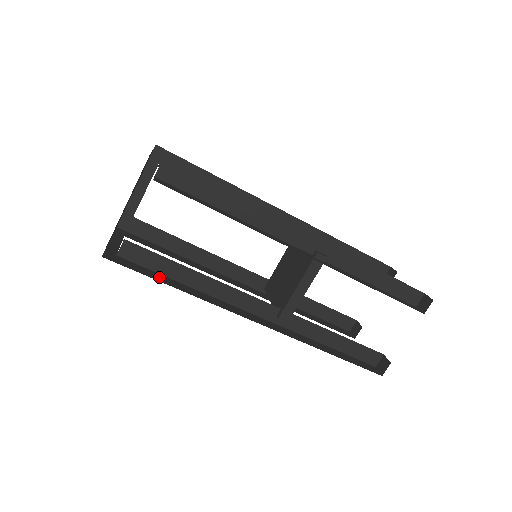
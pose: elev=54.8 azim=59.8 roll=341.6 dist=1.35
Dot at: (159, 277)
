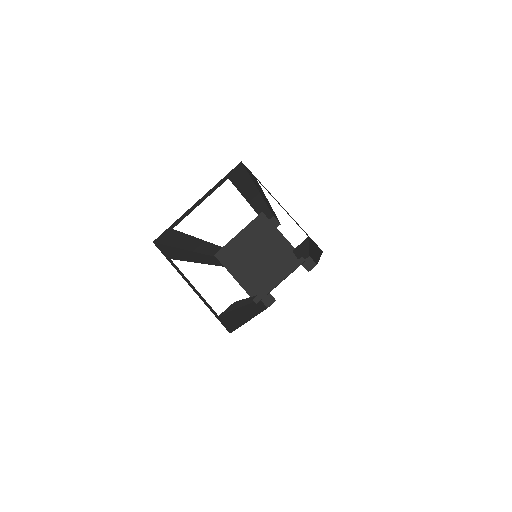
Dot at: (234, 319)
